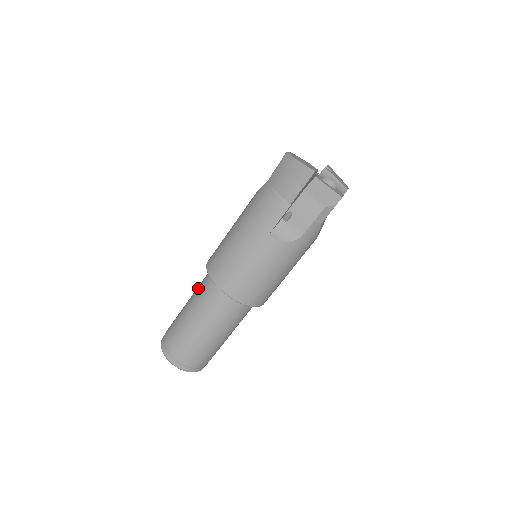
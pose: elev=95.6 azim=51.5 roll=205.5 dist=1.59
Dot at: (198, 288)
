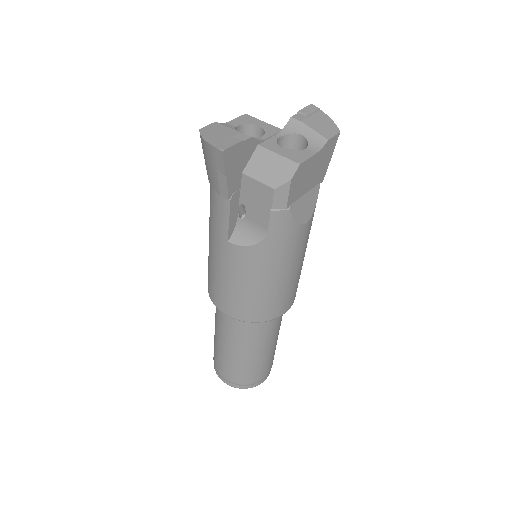
Dot at: occluded
